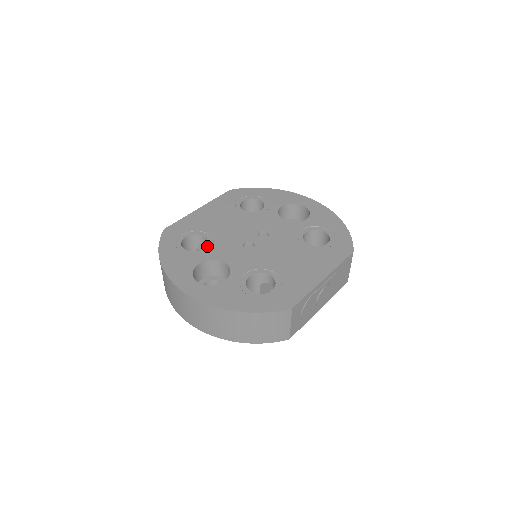
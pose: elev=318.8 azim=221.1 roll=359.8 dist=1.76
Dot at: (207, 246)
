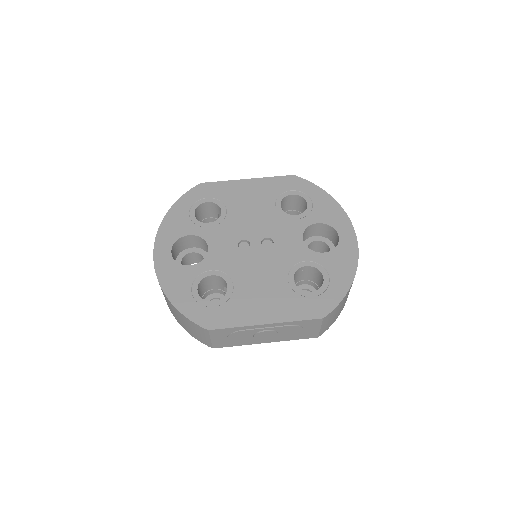
Dot at: (213, 222)
